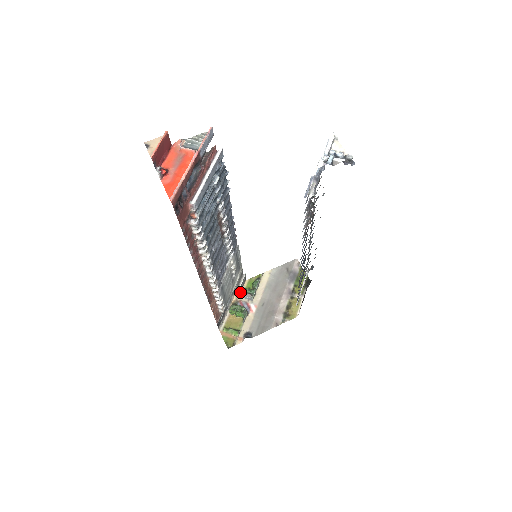
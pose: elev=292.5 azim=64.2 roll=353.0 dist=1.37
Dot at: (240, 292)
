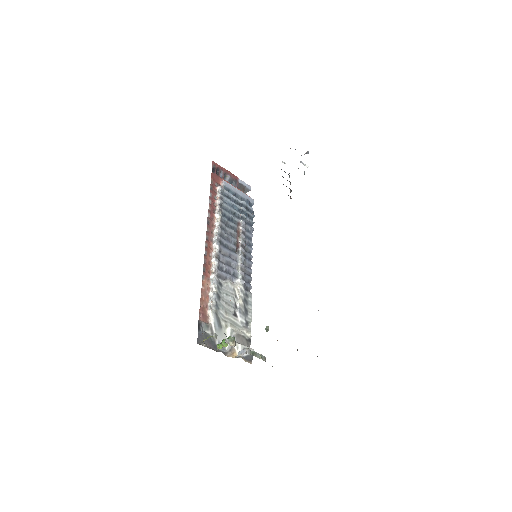
Dot at: (239, 357)
